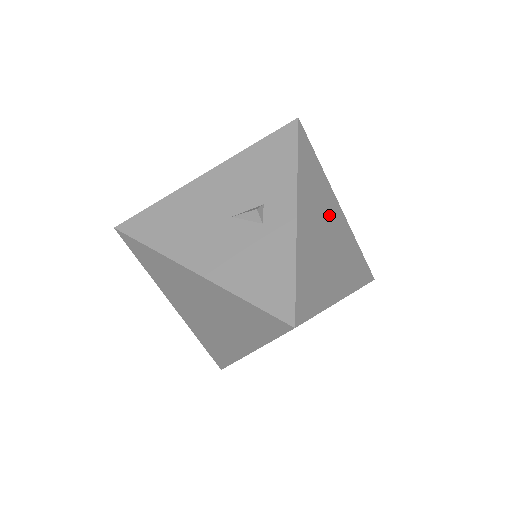
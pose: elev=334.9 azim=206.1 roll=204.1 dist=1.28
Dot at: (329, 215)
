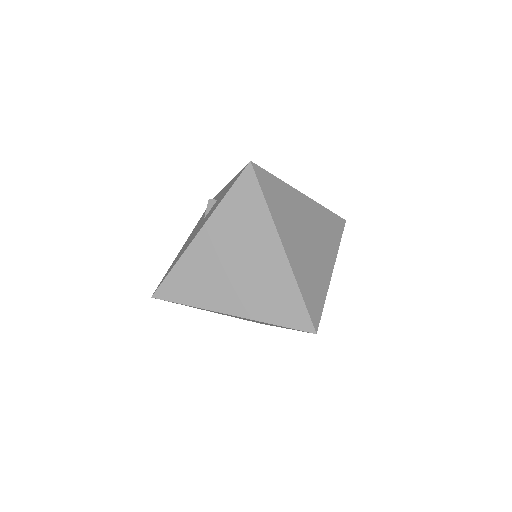
Dot at: occluded
